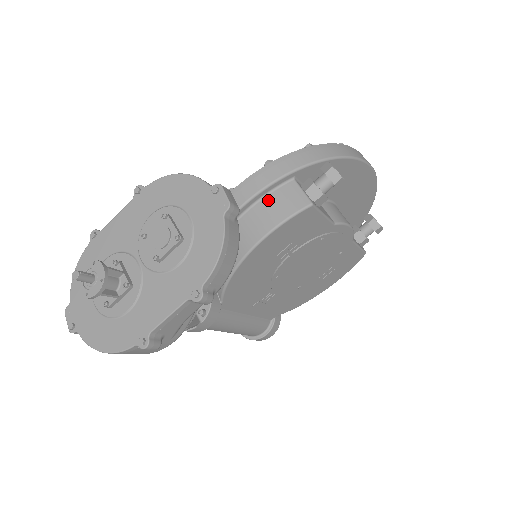
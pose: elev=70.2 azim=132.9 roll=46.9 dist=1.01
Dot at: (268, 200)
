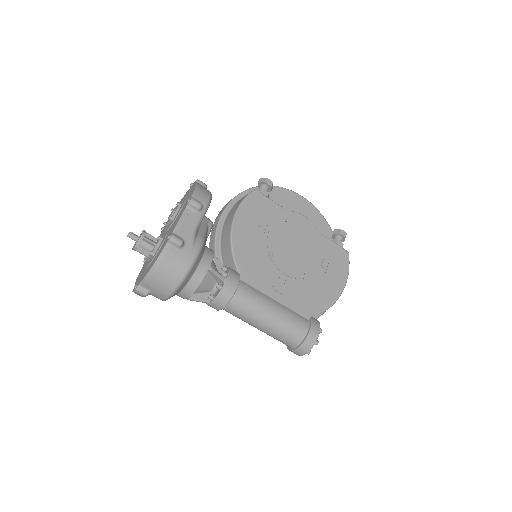
Dot at: (235, 205)
